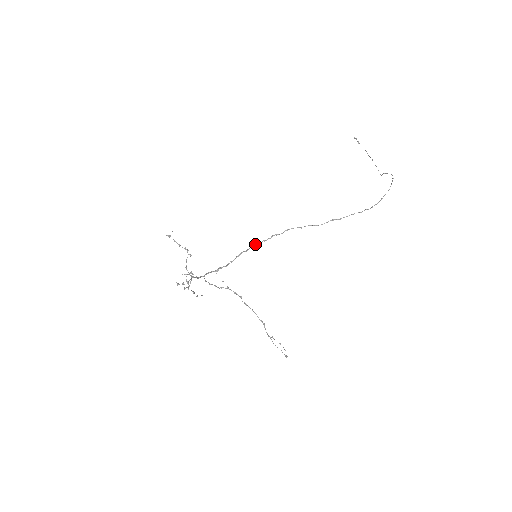
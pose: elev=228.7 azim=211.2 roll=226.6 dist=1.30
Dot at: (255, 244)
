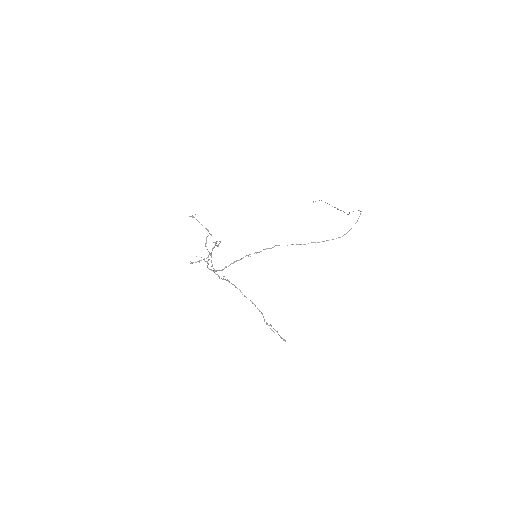
Dot at: (248, 255)
